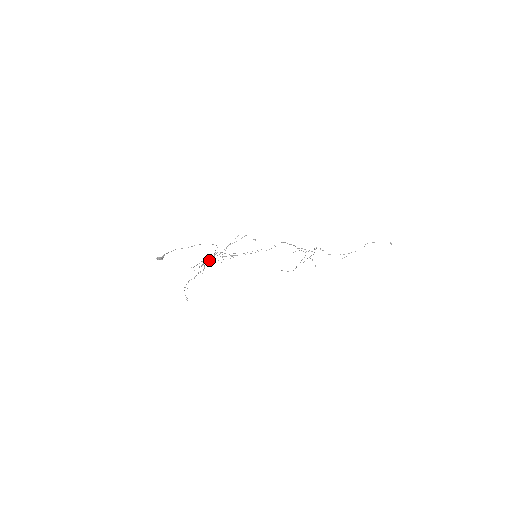
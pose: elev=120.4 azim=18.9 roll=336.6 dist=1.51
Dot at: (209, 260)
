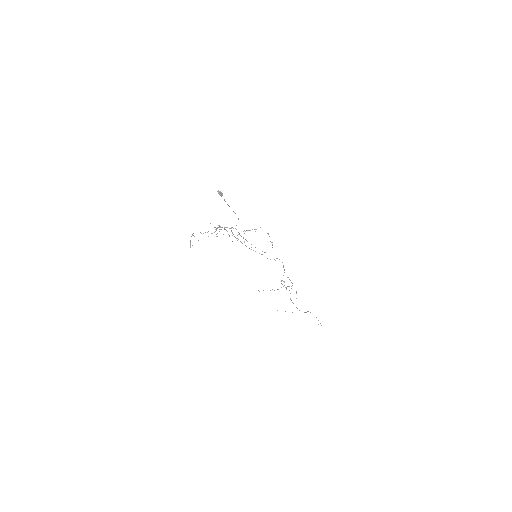
Dot at: (220, 229)
